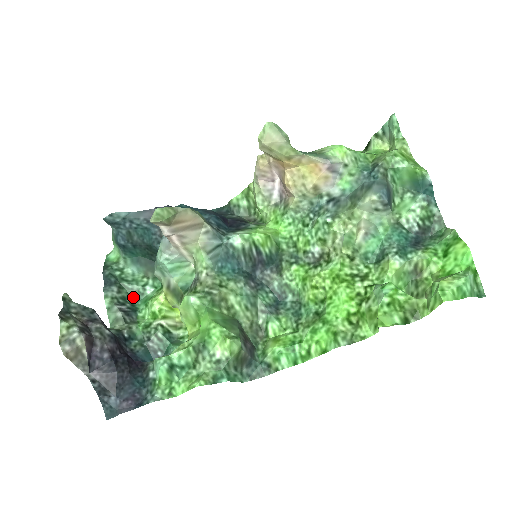
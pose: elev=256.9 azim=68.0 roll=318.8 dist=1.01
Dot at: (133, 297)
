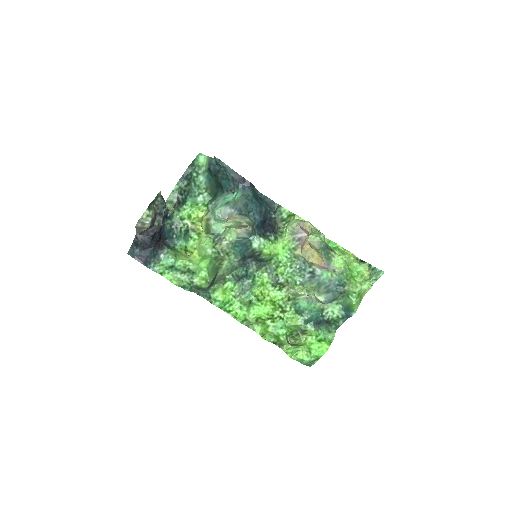
Dot at: (190, 193)
